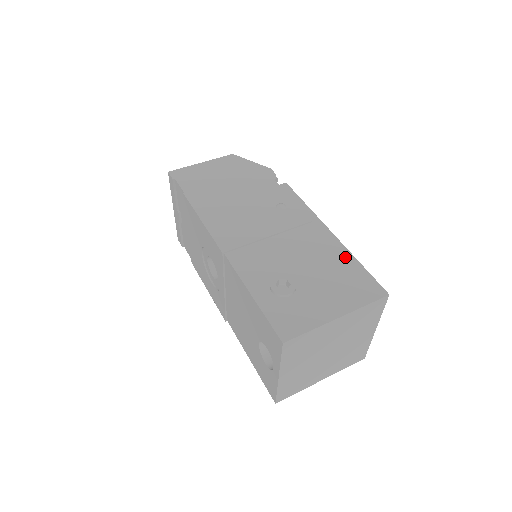
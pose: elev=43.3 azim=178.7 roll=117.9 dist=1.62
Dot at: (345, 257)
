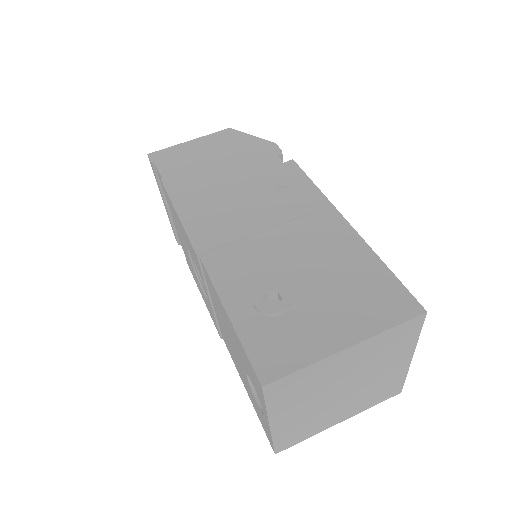
Dot at: (364, 257)
